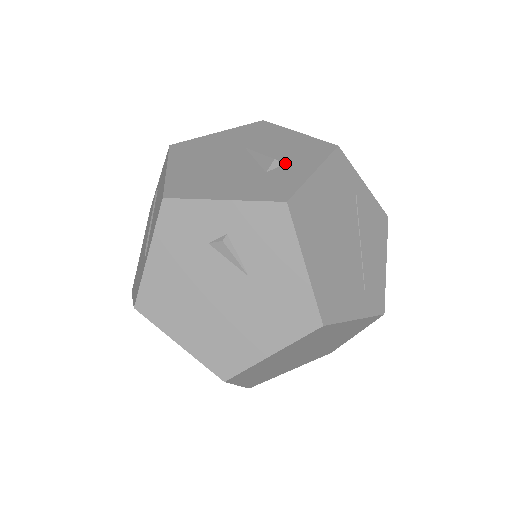
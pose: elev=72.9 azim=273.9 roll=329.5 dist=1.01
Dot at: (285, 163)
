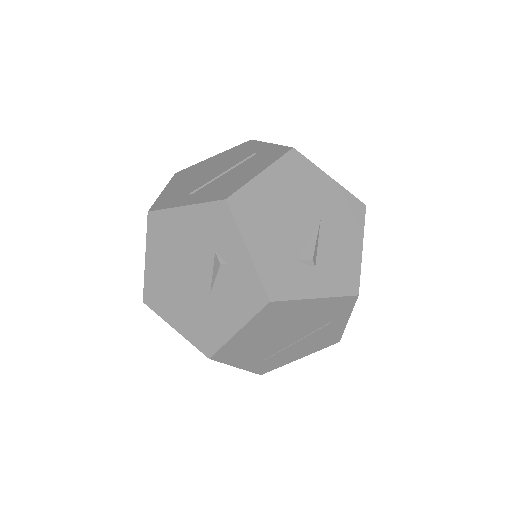
Dot at: (316, 267)
